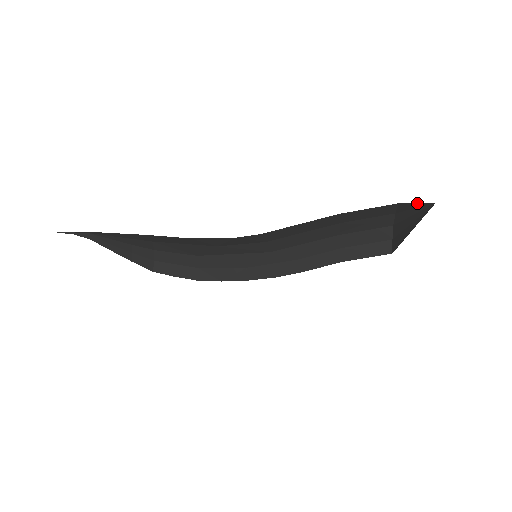
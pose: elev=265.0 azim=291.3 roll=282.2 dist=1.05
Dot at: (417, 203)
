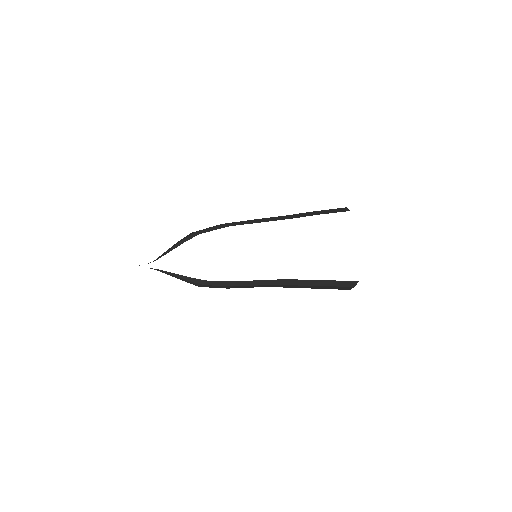
Dot at: occluded
